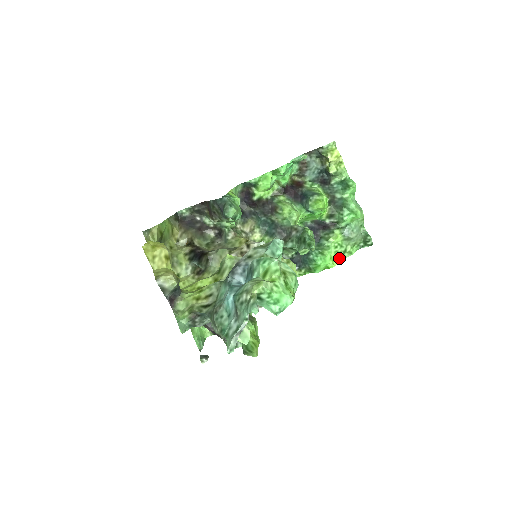
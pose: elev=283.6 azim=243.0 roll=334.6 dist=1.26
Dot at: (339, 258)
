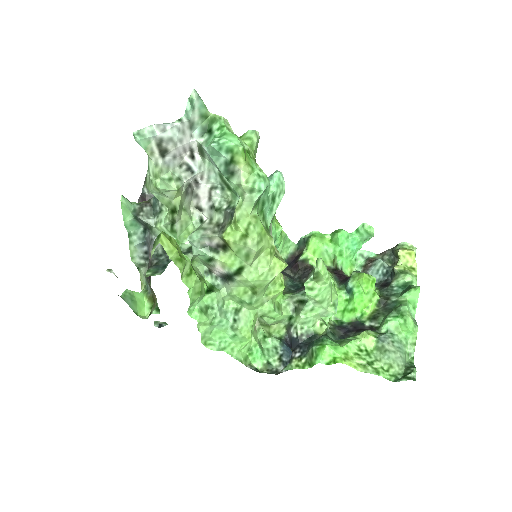
Dot at: (357, 366)
